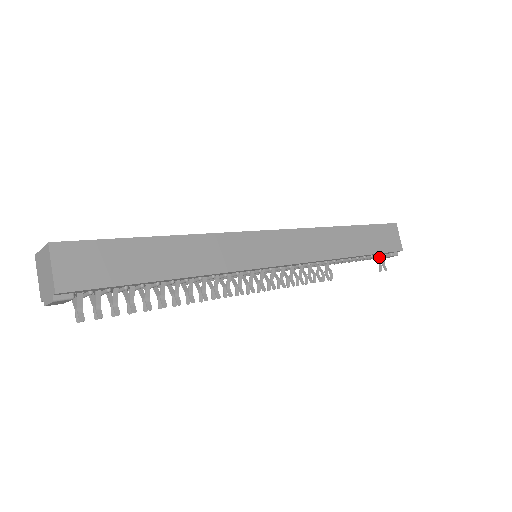
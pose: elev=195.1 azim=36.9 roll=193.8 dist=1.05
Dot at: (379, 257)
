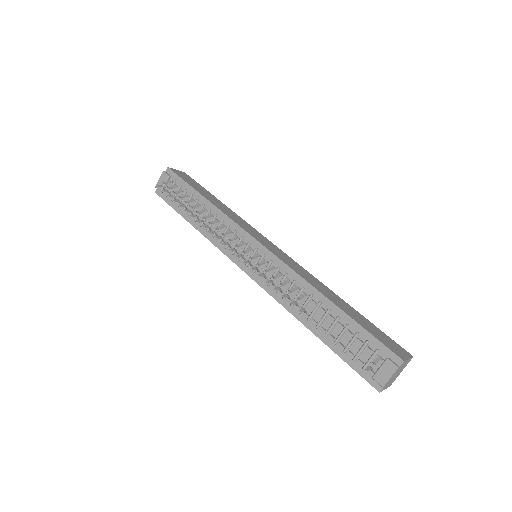
Dot at: (376, 370)
